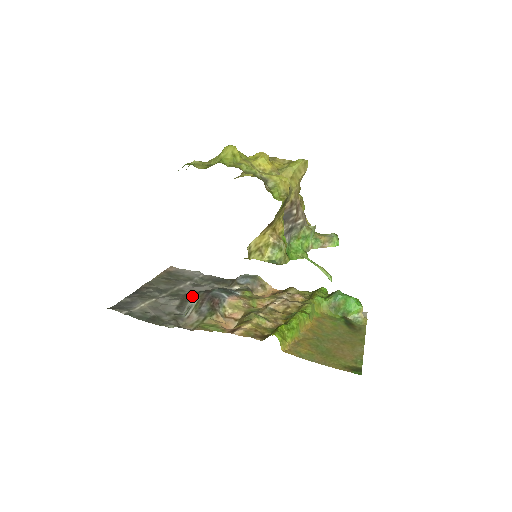
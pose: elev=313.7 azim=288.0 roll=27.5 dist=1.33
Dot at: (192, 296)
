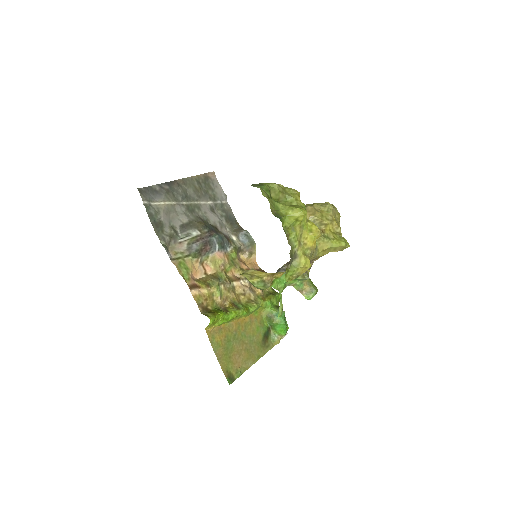
Dot at: (198, 226)
